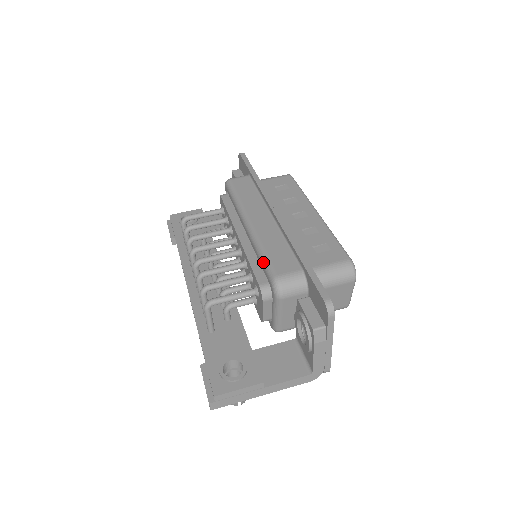
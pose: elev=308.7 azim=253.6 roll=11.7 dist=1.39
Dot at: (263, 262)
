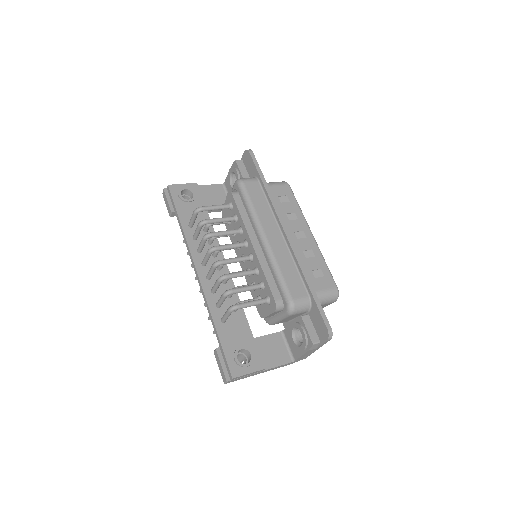
Dot at: (280, 283)
